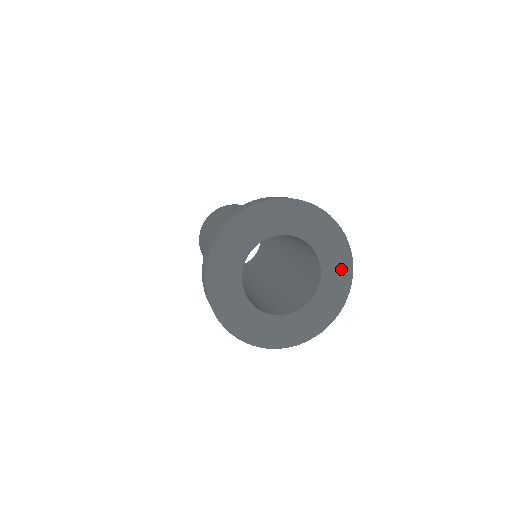
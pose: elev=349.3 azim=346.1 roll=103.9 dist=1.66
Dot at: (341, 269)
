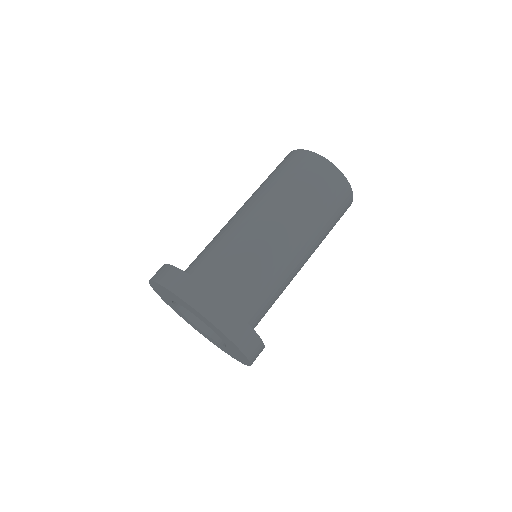
Dot at: (237, 350)
